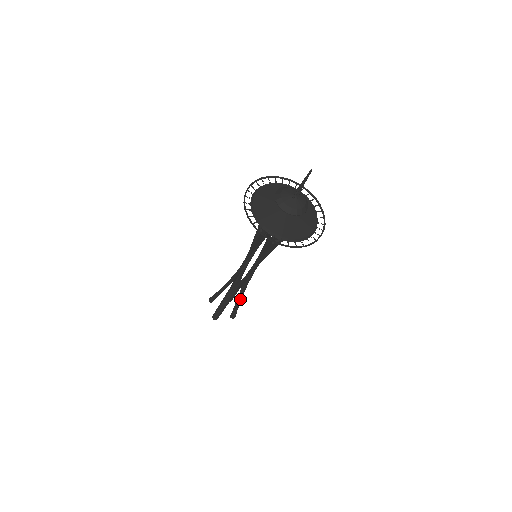
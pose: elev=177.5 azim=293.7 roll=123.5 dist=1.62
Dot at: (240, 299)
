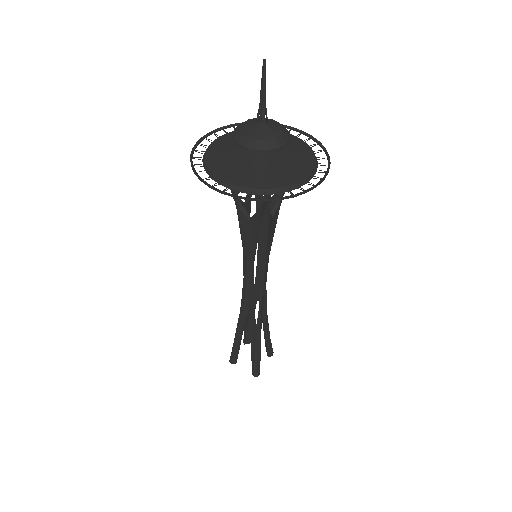
Dot at: (268, 326)
